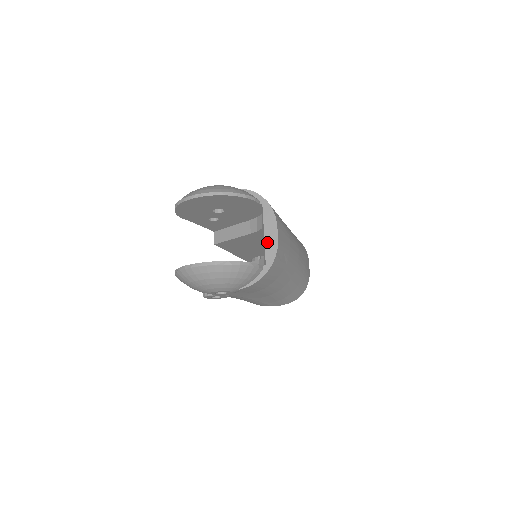
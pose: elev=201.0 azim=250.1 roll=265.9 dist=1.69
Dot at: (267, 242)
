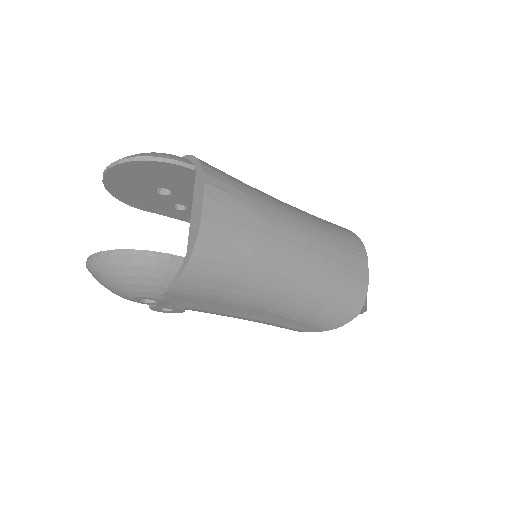
Dot at: (192, 222)
